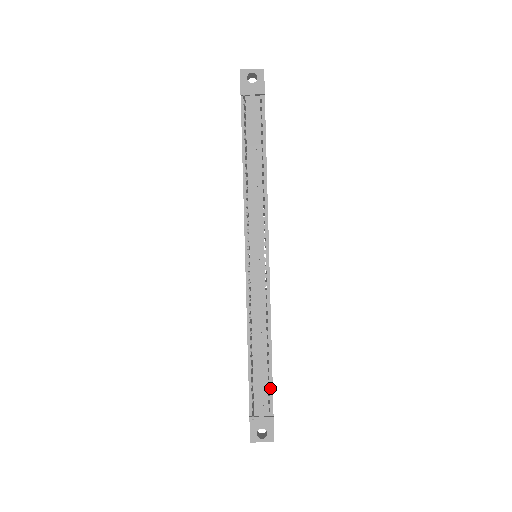
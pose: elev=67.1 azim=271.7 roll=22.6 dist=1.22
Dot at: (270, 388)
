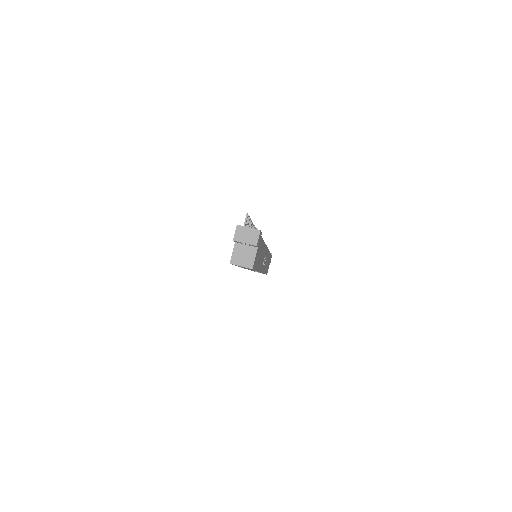
Dot at: occluded
